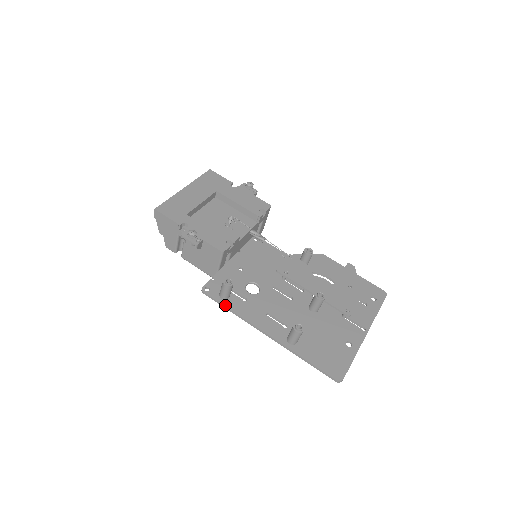
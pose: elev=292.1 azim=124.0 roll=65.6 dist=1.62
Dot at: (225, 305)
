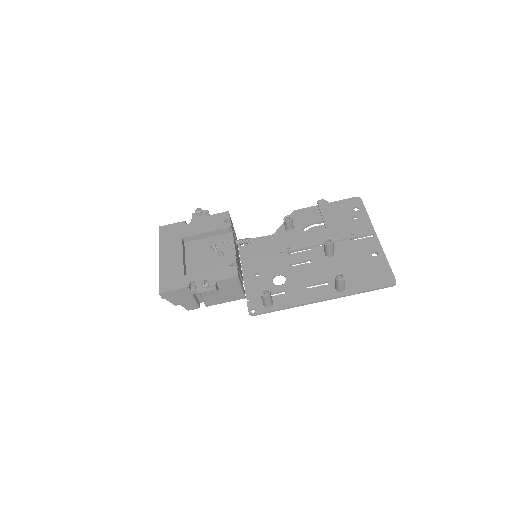
Dot at: (276, 309)
